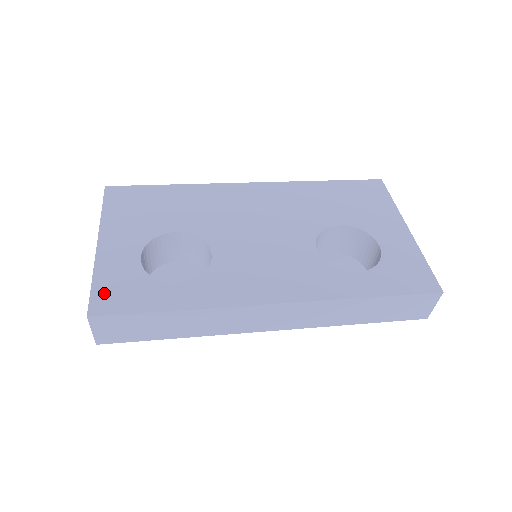
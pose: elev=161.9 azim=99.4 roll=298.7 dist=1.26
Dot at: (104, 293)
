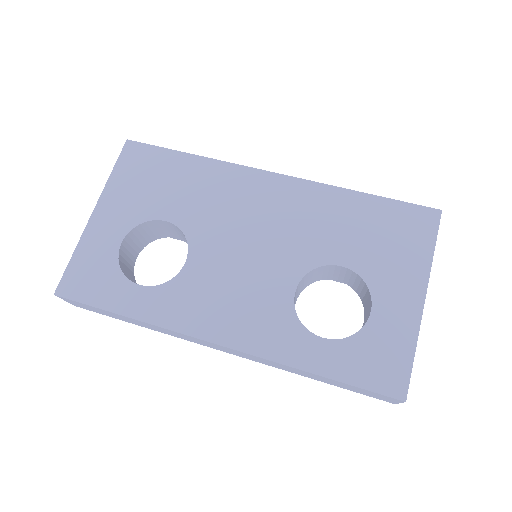
Dot at: (76, 274)
